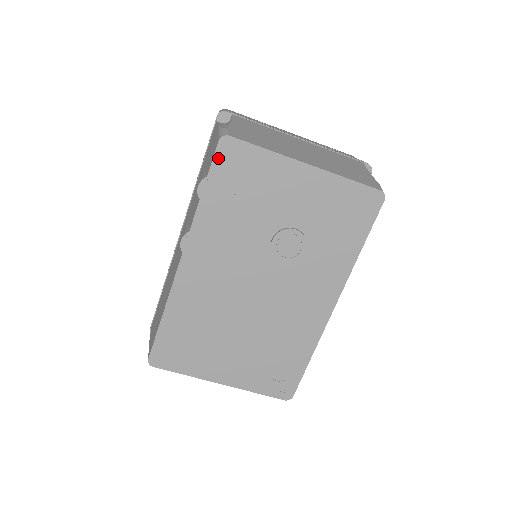
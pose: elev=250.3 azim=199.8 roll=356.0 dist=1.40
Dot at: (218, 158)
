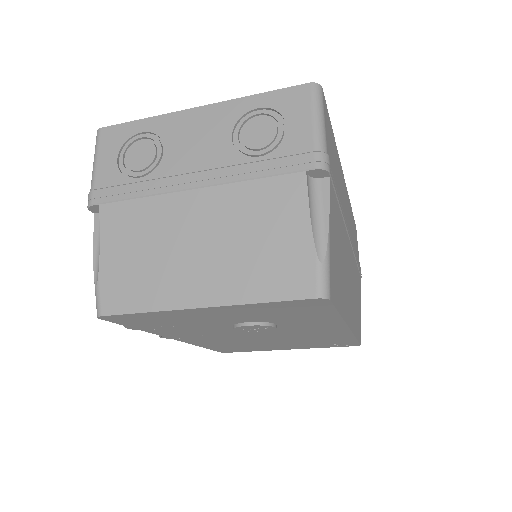
Dot at: (116, 321)
